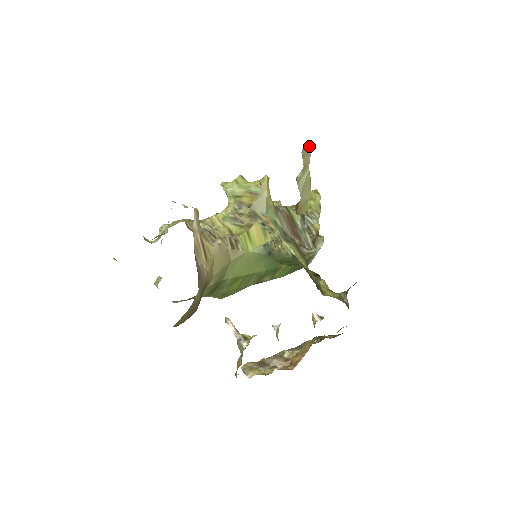
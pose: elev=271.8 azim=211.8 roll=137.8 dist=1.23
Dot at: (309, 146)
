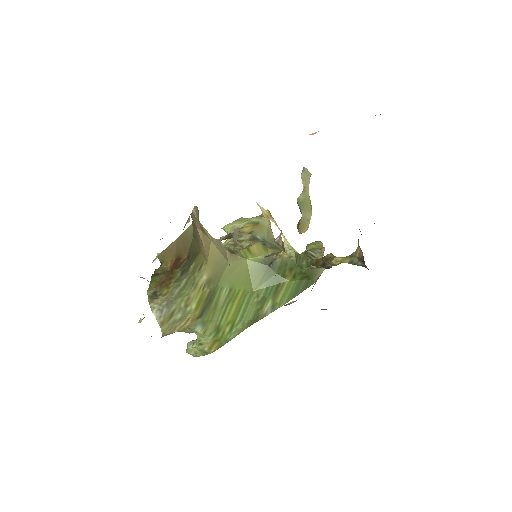
Dot at: occluded
